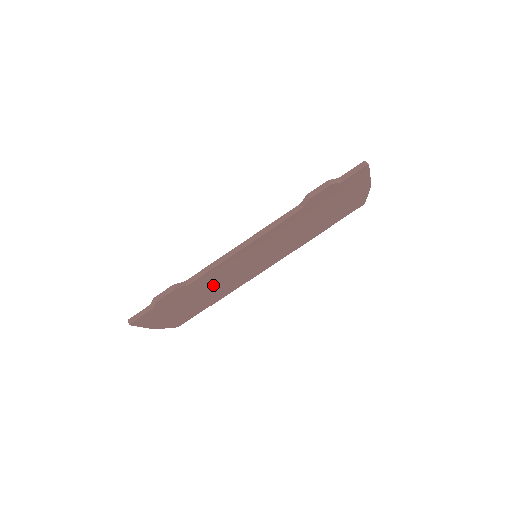
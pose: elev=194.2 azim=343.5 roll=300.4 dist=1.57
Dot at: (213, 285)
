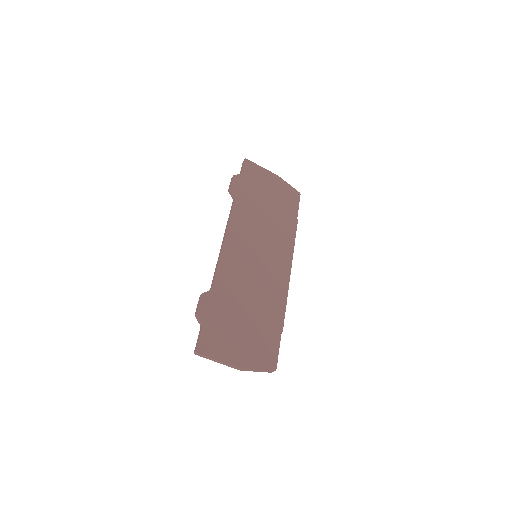
Dot at: (246, 293)
